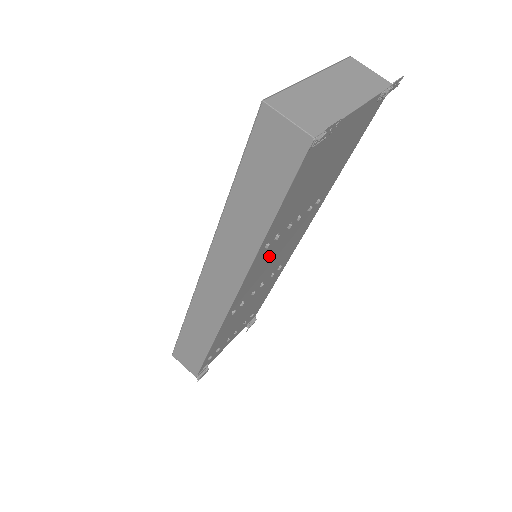
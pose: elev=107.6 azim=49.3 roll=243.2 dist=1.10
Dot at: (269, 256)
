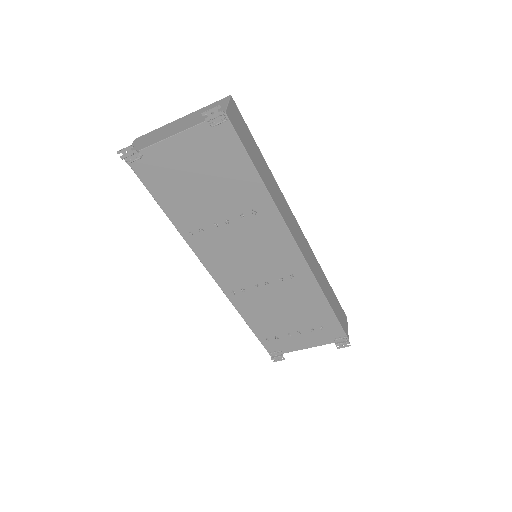
Dot at: (224, 249)
